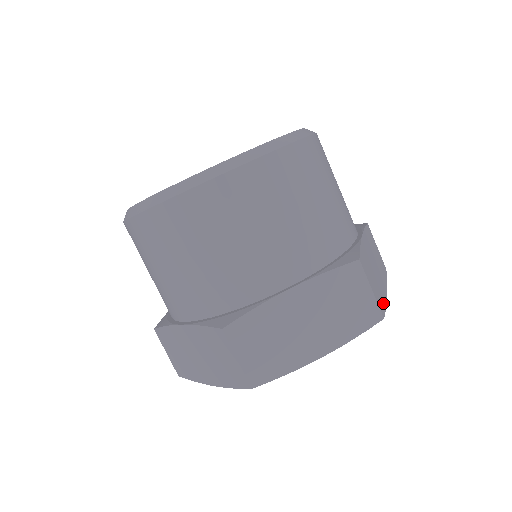
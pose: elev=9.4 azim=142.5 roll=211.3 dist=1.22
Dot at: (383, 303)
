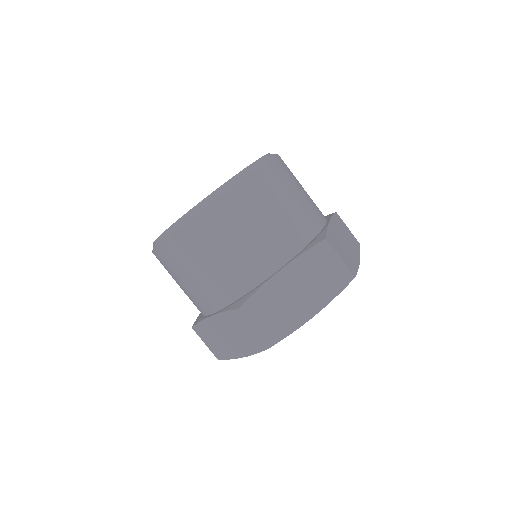
Dot at: (285, 331)
